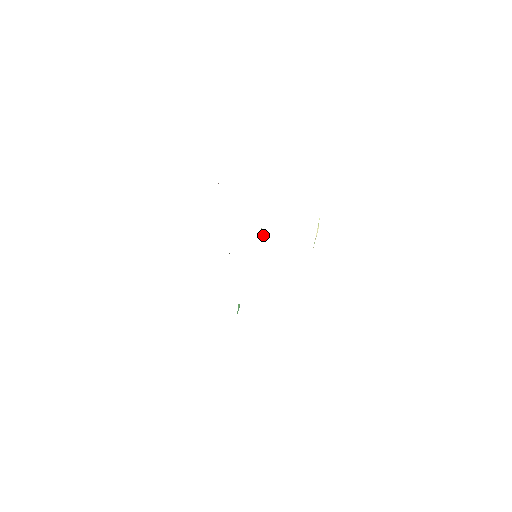
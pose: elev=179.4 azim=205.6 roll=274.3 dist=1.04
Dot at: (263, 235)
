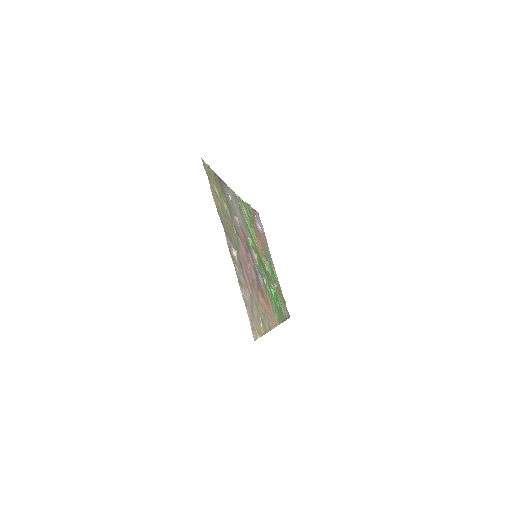
Dot at: (251, 242)
